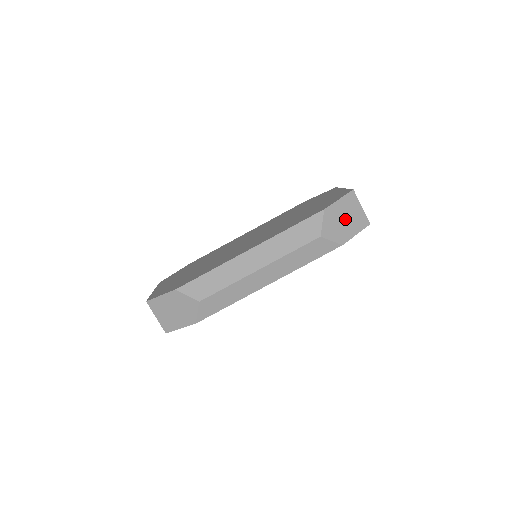
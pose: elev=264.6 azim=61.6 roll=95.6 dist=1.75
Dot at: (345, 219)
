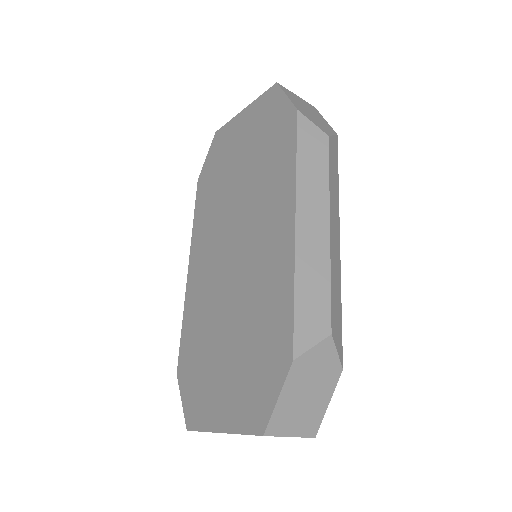
Dot at: (309, 111)
